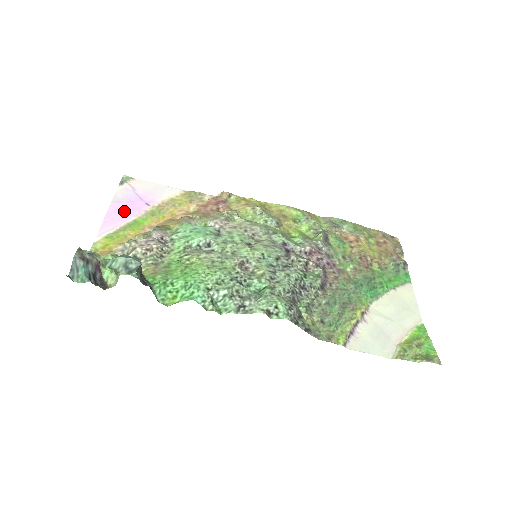
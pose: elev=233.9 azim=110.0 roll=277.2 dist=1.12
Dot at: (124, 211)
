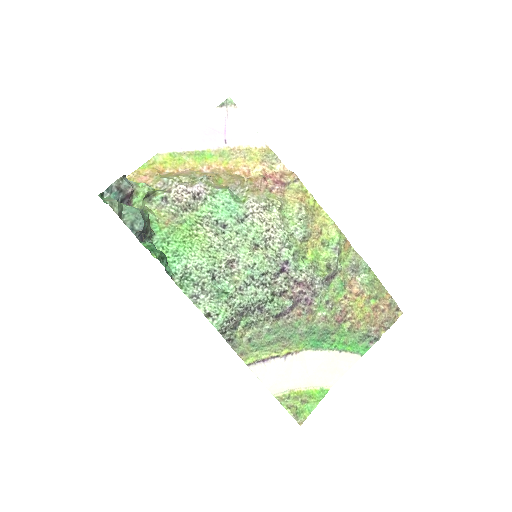
Dot at: (202, 137)
